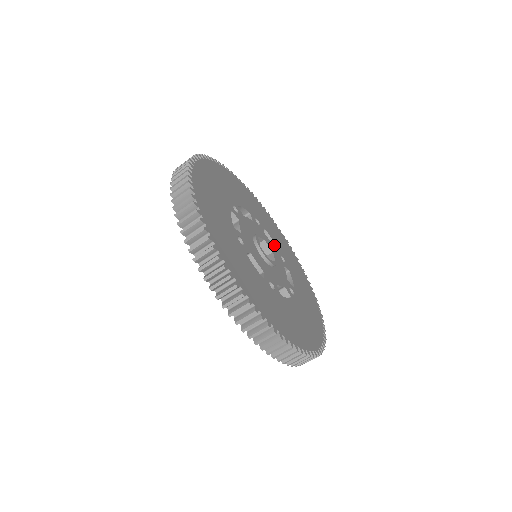
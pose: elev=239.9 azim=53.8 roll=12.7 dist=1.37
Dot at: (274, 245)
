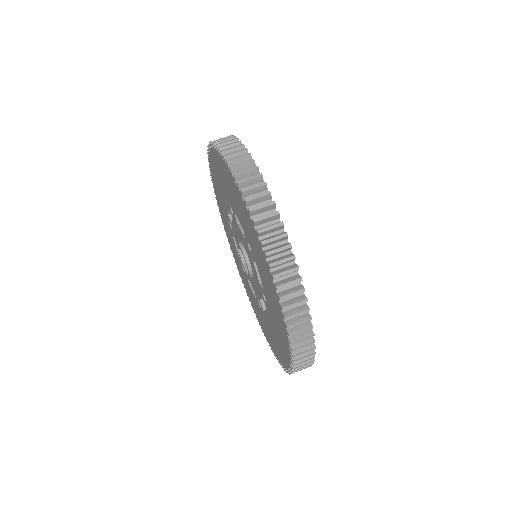
Dot at: occluded
